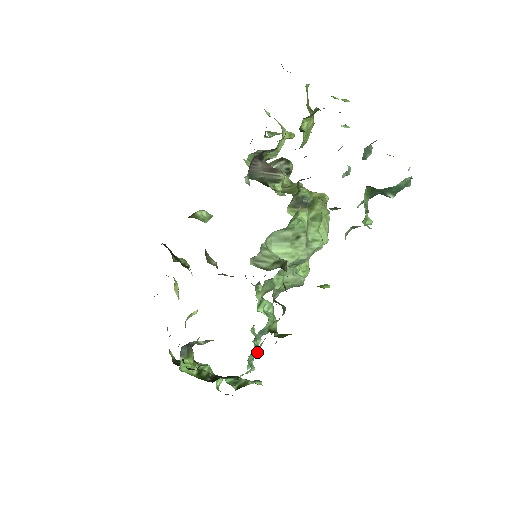
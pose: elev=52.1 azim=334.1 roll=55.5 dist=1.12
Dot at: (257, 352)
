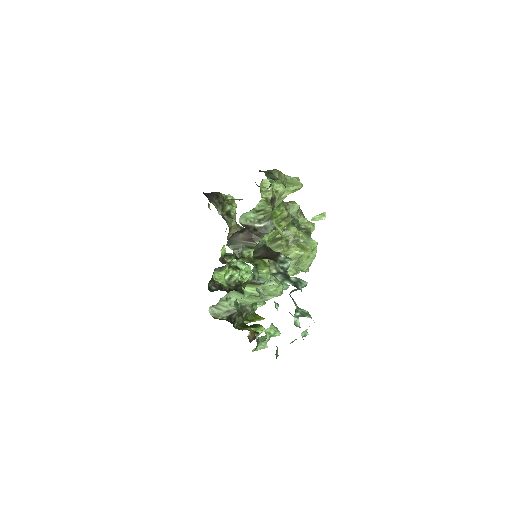
Dot at: occluded
